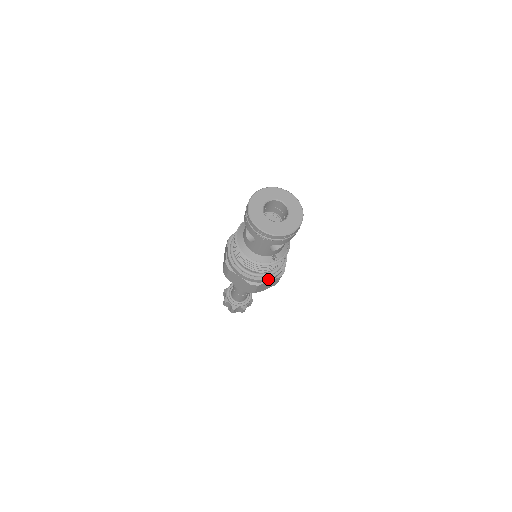
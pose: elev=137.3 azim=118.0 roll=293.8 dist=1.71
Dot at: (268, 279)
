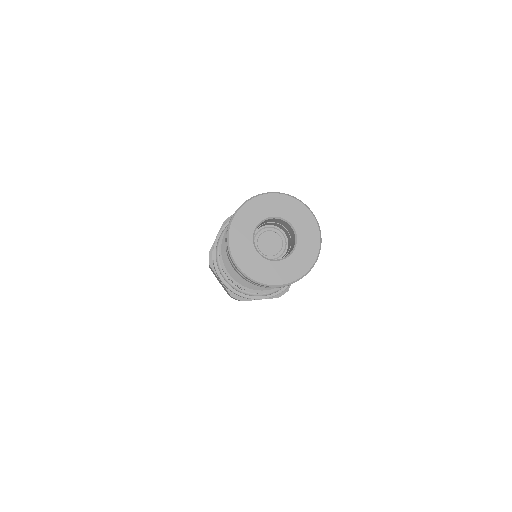
Dot at: occluded
